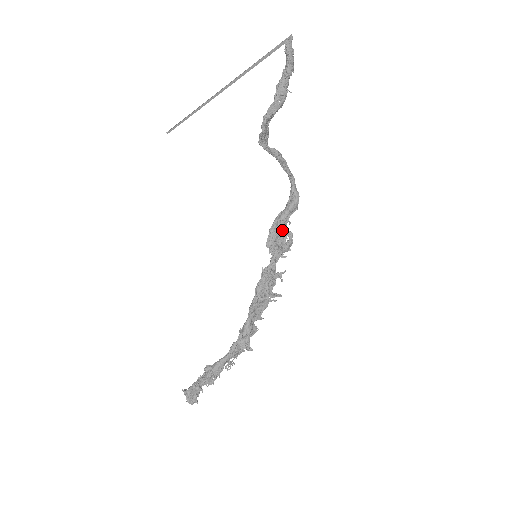
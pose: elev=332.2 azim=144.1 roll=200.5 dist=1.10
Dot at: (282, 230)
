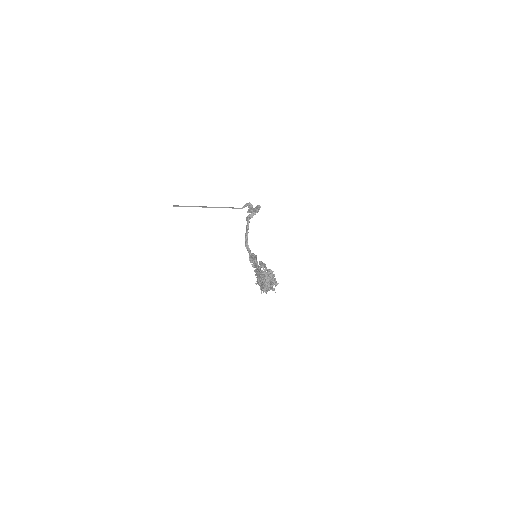
Dot at: occluded
